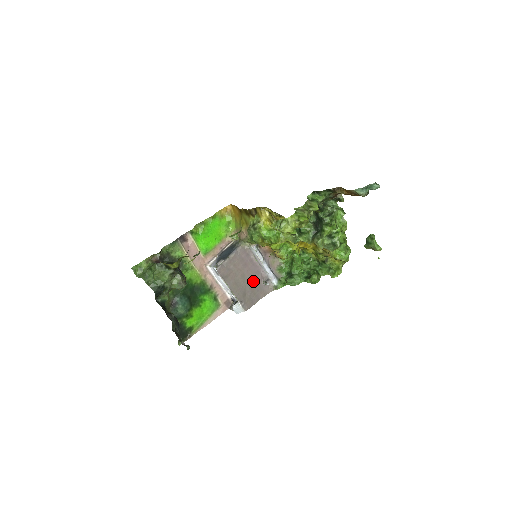
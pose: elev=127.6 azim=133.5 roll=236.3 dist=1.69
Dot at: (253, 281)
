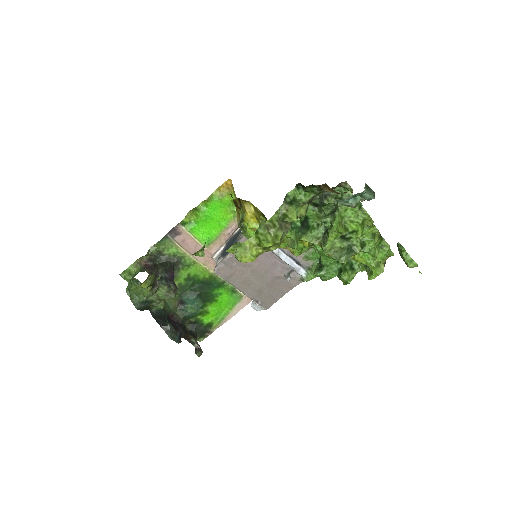
Dot at: (270, 275)
